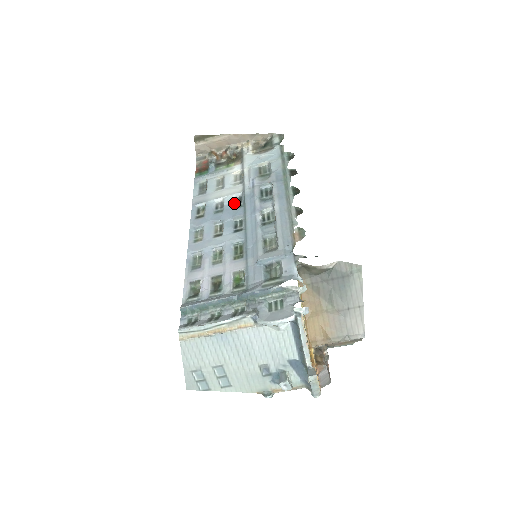
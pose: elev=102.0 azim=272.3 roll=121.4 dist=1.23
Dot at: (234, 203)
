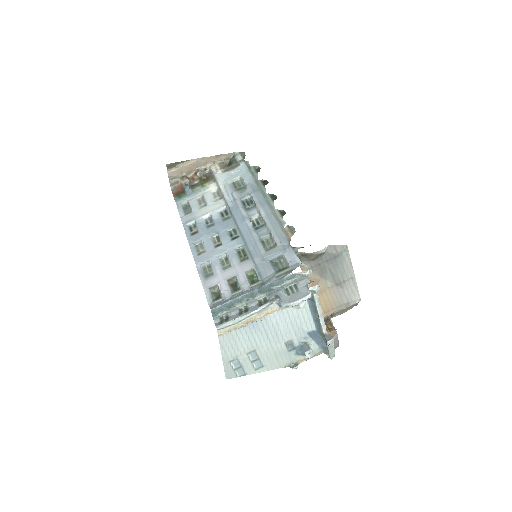
Dot at: (222, 216)
